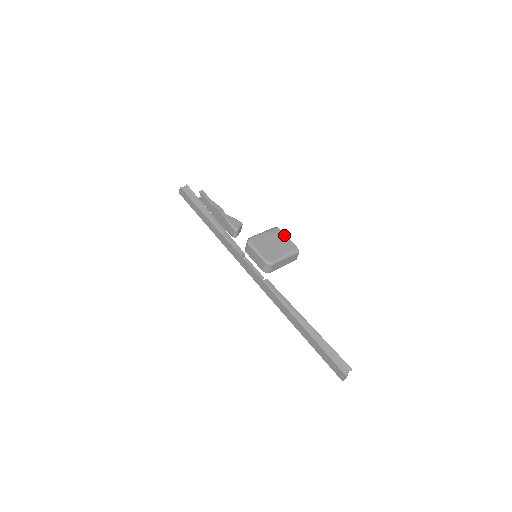
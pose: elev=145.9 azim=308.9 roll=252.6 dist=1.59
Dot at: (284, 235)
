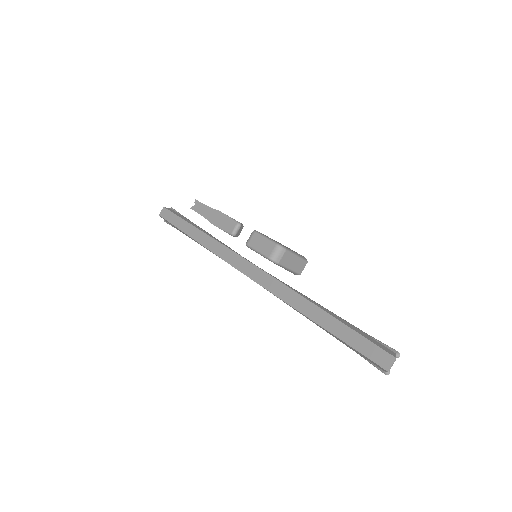
Dot at: (289, 248)
